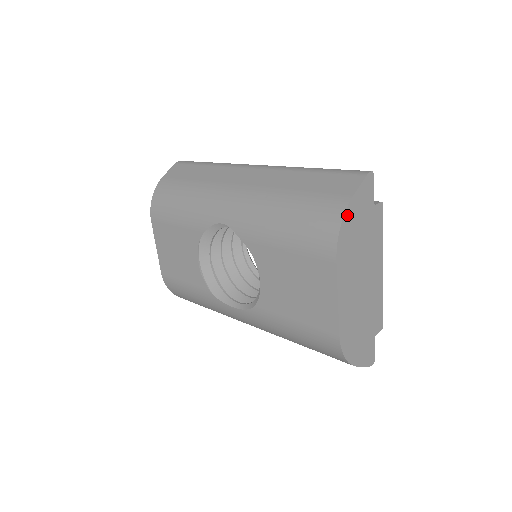
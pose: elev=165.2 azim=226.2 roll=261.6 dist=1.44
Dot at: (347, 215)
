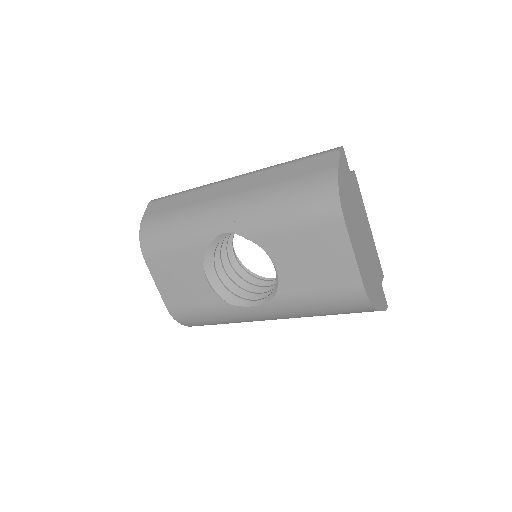
Dot at: (340, 183)
